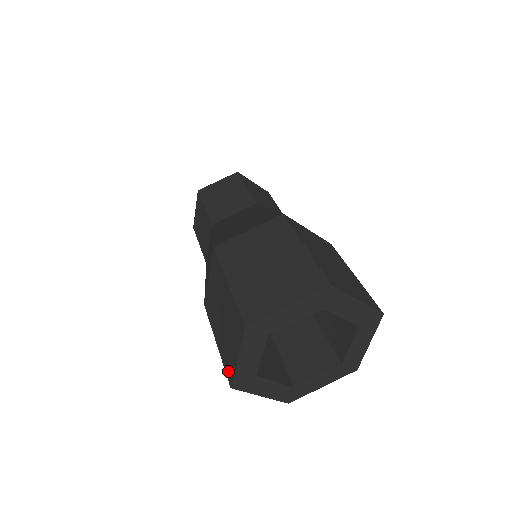
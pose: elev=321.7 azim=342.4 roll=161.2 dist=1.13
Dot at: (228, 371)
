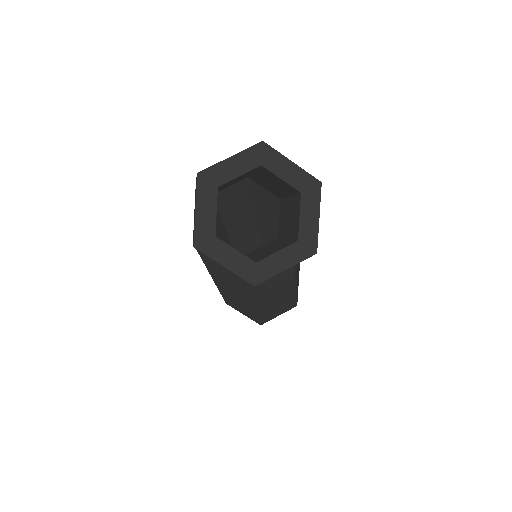
Dot at: occluded
